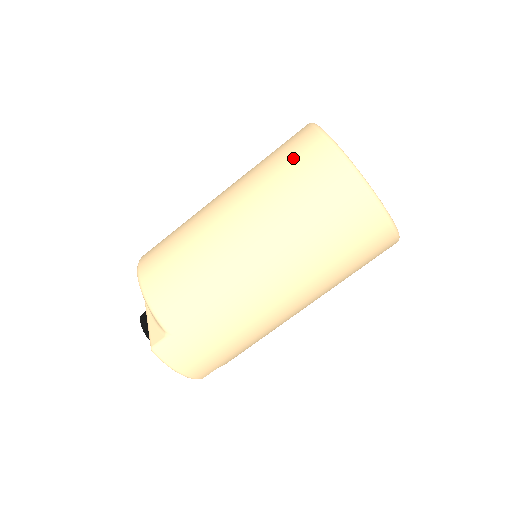
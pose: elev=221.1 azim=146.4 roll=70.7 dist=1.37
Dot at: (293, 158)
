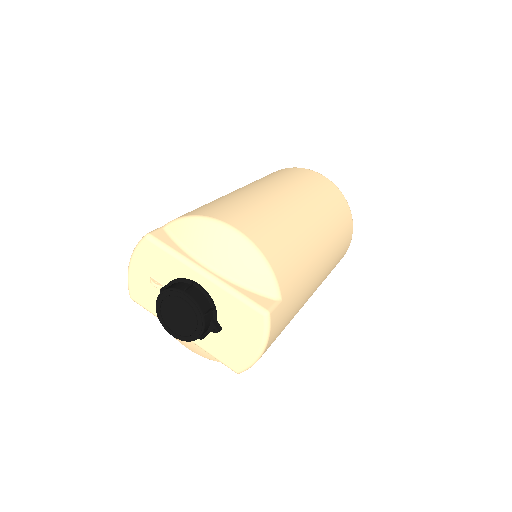
Dot at: (319, 184)
